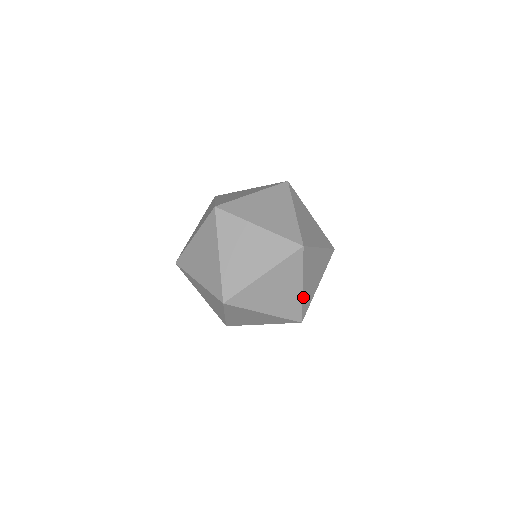
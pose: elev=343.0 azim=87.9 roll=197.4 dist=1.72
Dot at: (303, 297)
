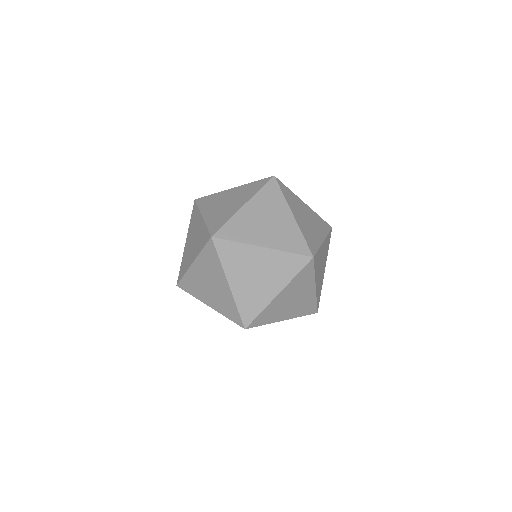
Dot at: occluded
